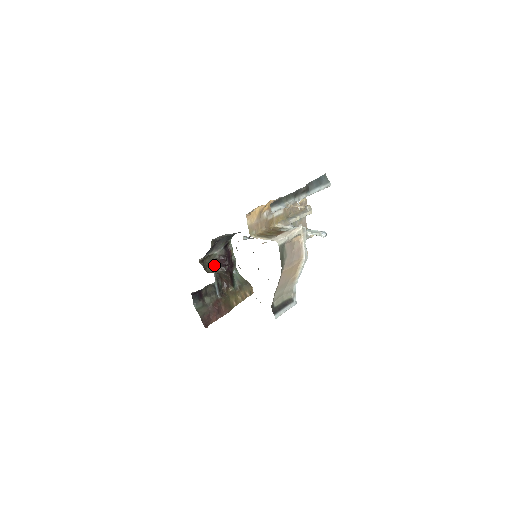
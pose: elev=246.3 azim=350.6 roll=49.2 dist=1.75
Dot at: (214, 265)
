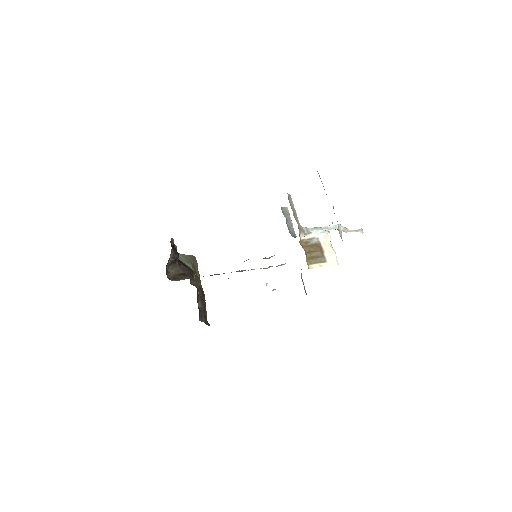
Dot at: (168, 267)
